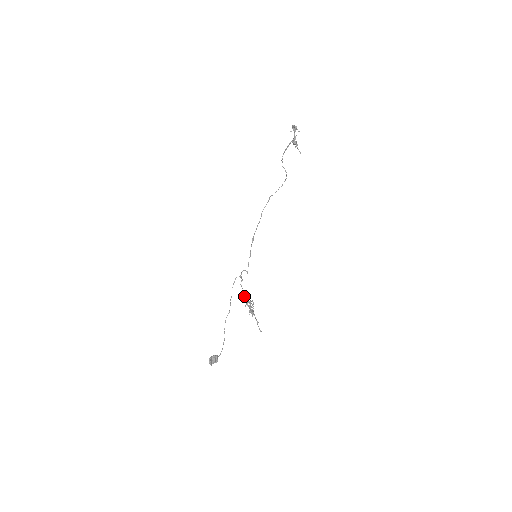
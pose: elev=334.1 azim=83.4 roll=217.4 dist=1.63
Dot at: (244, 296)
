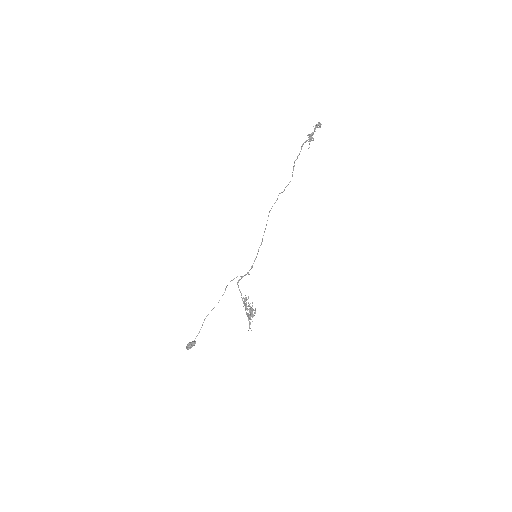
Dot at: (241, 297)
